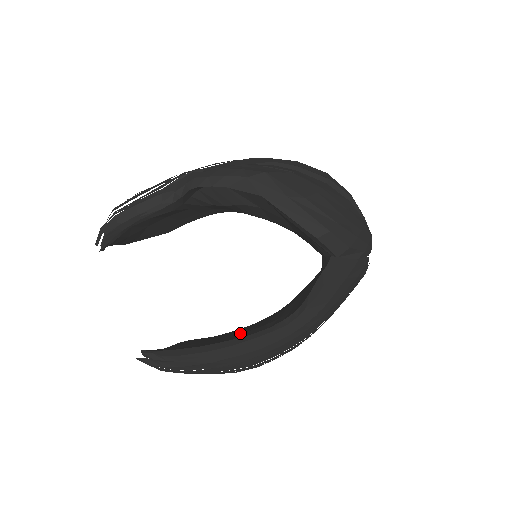
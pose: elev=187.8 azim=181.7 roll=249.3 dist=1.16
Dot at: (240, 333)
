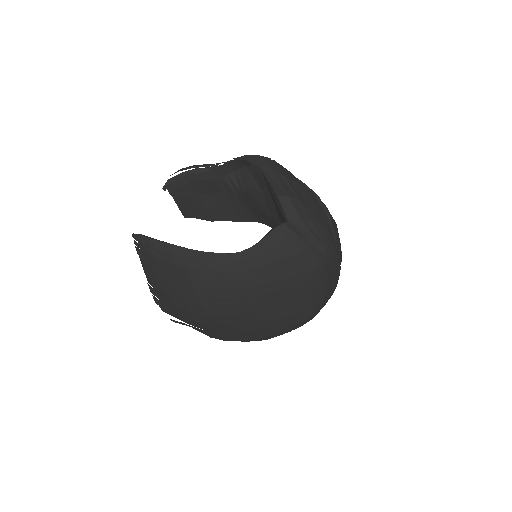
Dot at: occluded
